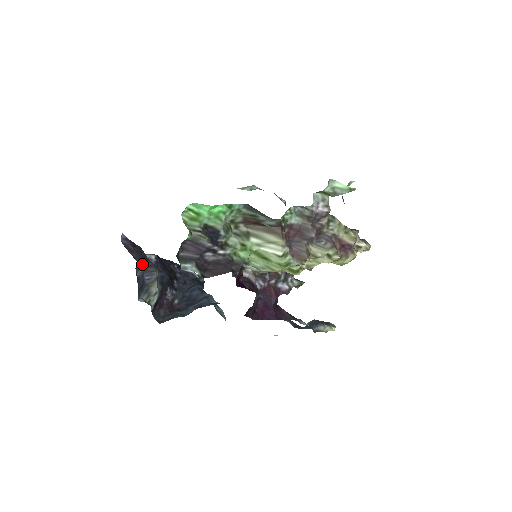
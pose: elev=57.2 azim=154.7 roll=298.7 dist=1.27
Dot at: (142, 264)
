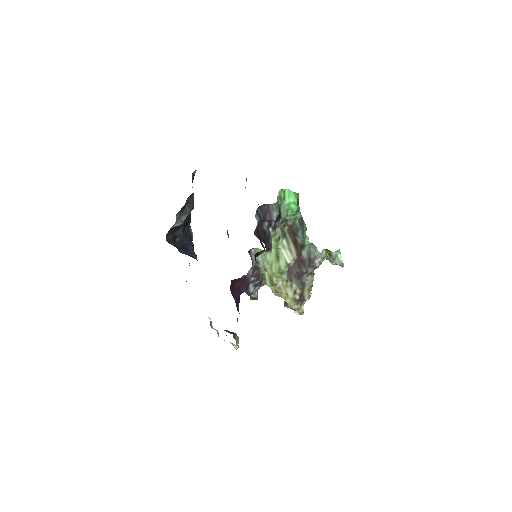
Dot at: (191, 197)
